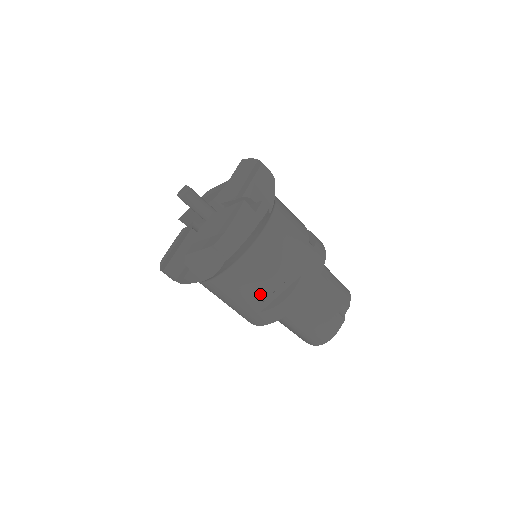
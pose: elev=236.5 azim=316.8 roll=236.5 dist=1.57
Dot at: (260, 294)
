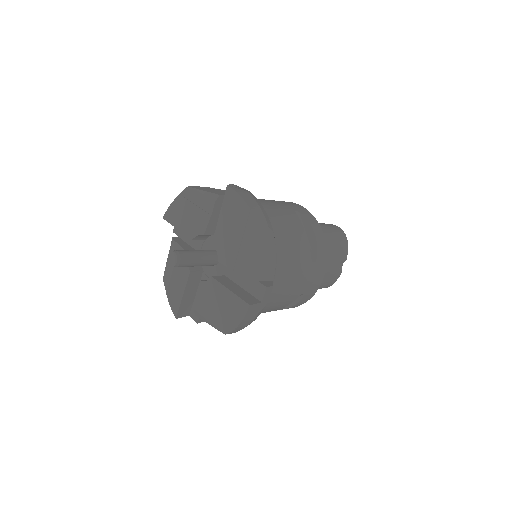
Dot at: occluded
